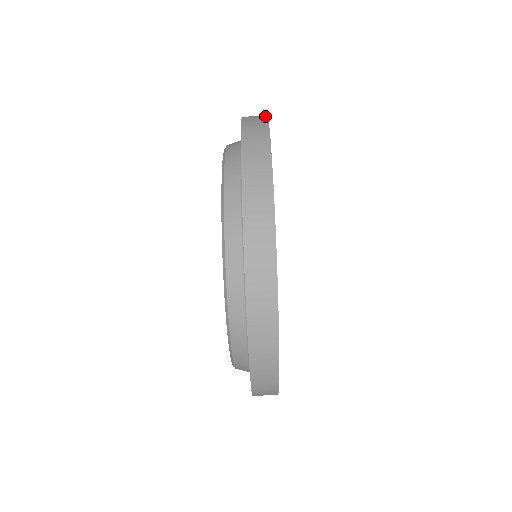
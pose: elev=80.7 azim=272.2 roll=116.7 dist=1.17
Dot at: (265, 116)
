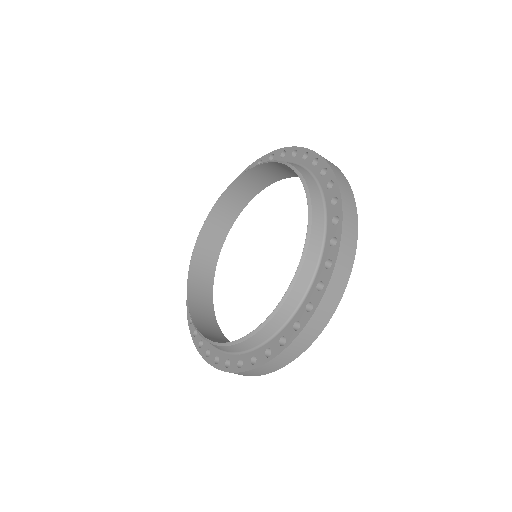
Dot at: (316, 337)
